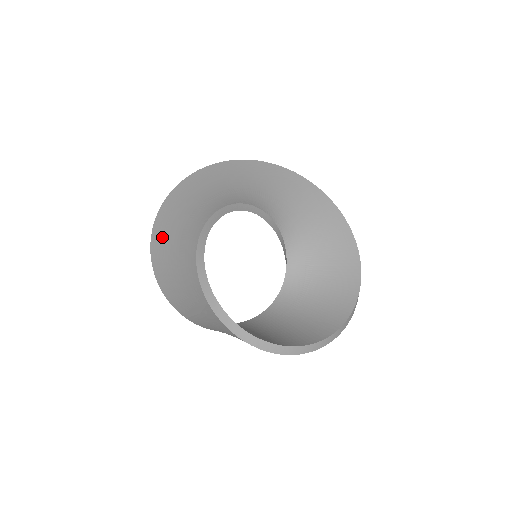
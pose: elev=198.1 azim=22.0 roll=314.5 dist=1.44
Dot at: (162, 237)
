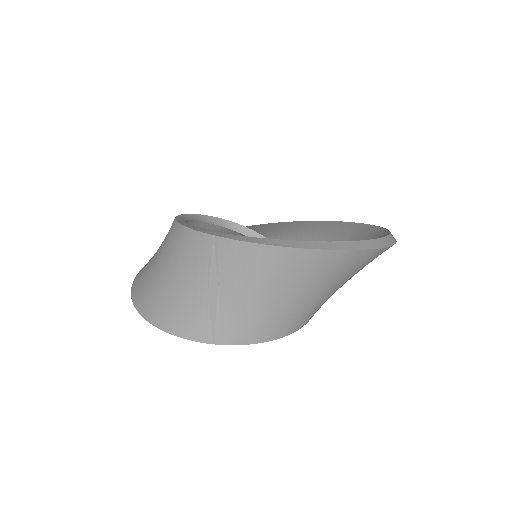
Dot at: (143, 283)
